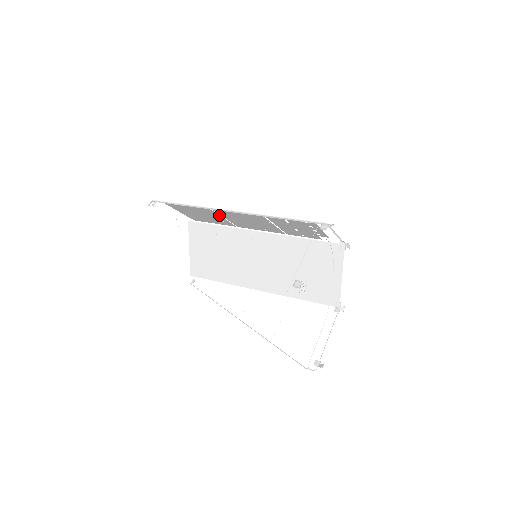
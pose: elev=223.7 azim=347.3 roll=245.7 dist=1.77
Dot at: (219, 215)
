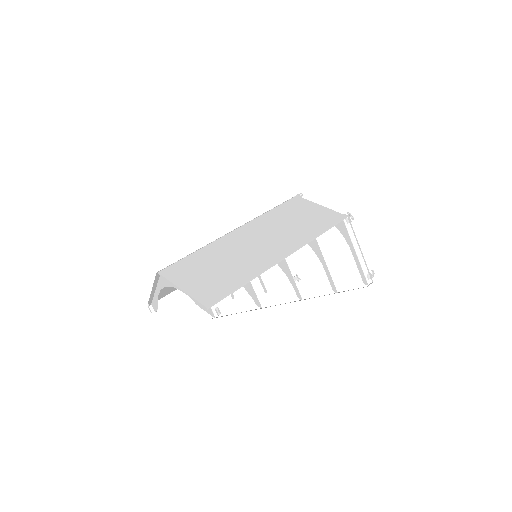
Dot at: (244, 258)
